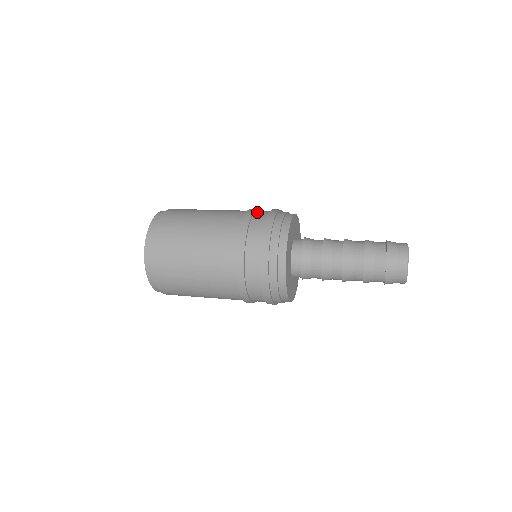
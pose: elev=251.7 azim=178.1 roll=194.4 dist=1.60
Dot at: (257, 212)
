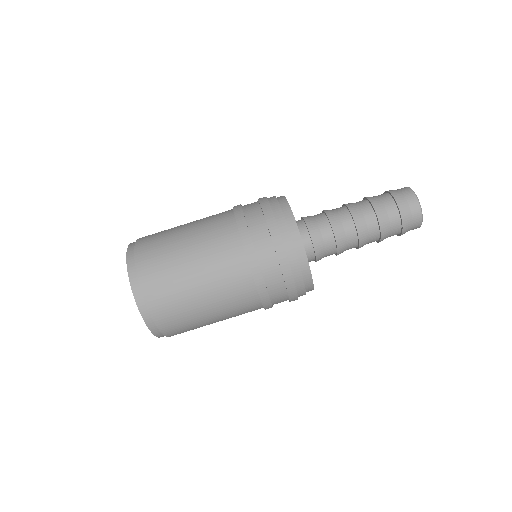
Dot at: occluded
